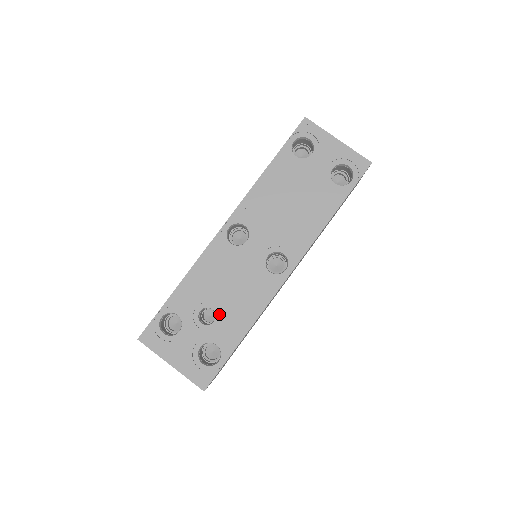
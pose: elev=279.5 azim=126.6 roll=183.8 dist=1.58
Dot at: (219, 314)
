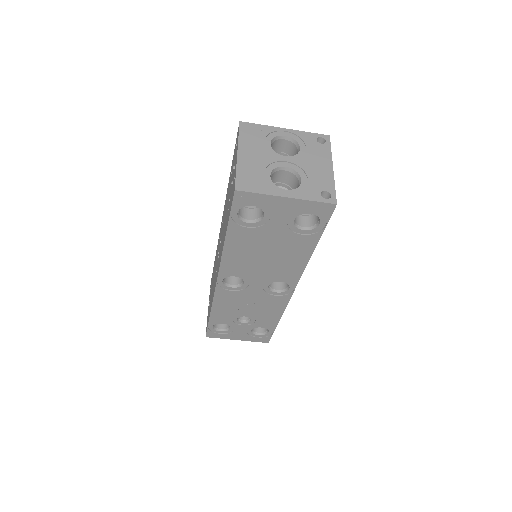
Dot at: (252, 317)
